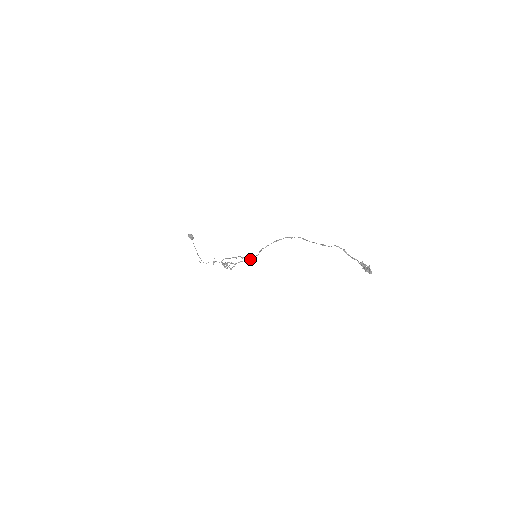
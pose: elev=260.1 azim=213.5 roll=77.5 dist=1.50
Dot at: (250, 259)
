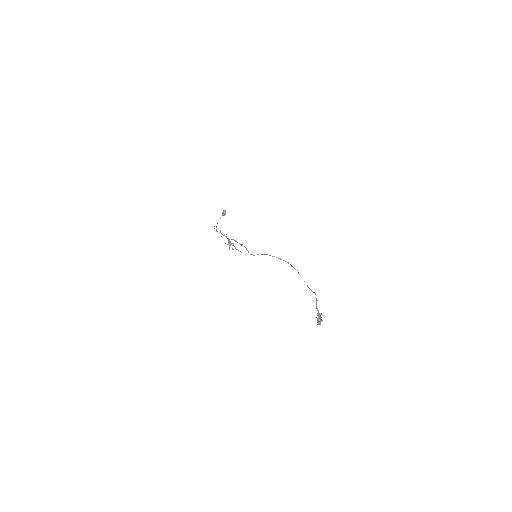
Dot at: (250, 254)
